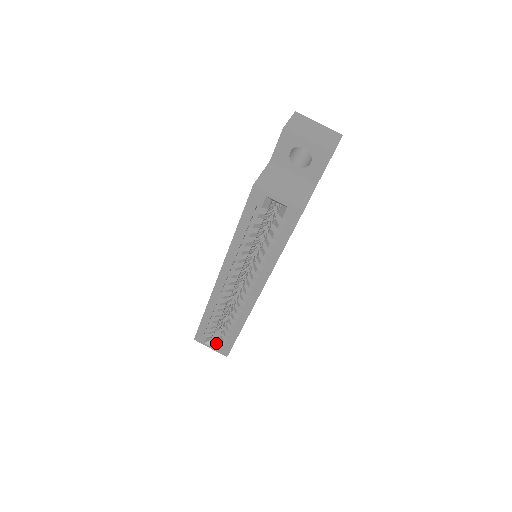
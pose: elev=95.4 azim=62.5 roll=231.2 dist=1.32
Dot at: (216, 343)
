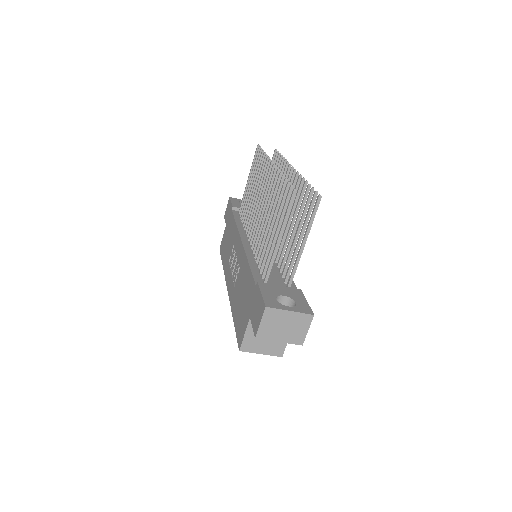
Dot at: occluded
